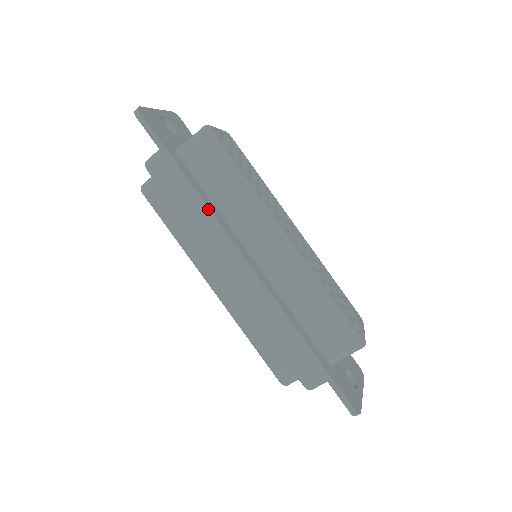
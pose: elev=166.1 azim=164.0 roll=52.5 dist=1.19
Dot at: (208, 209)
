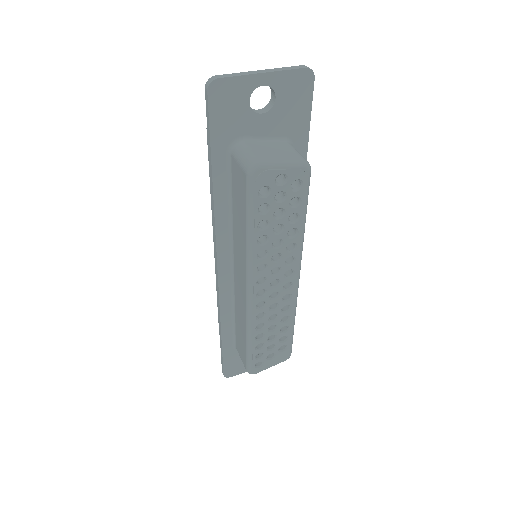
Dot at: (214, 216)
